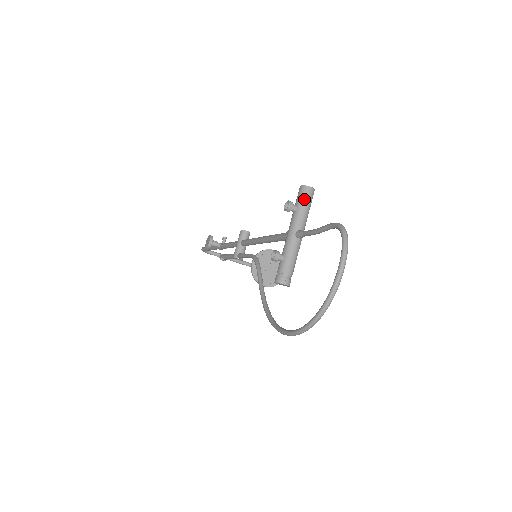
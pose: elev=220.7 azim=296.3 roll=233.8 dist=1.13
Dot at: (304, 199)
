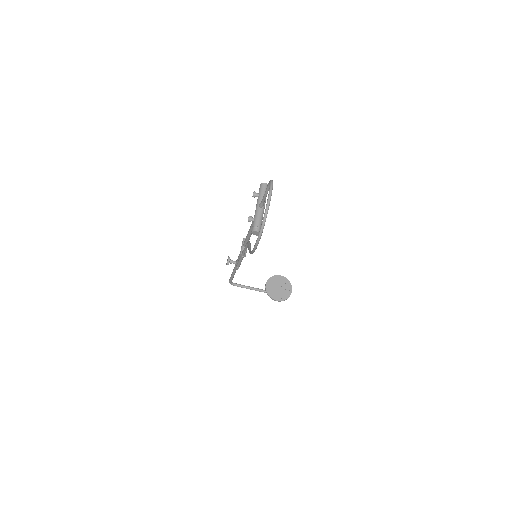
Dot at: (262, 189)
